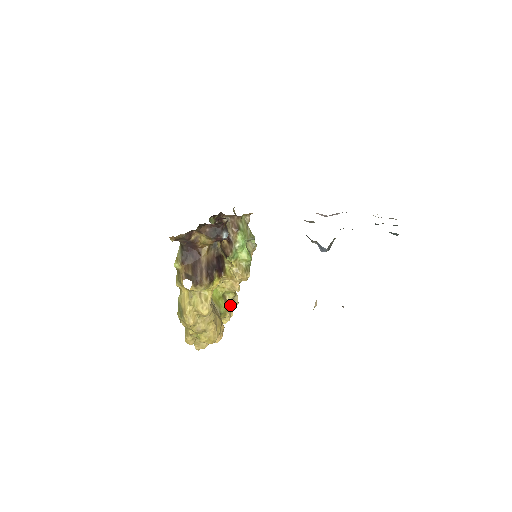
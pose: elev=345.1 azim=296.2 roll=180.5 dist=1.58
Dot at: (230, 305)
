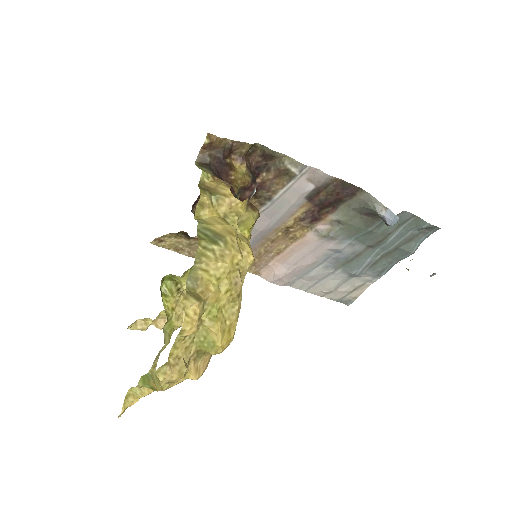
Dot at: (153, 363)
